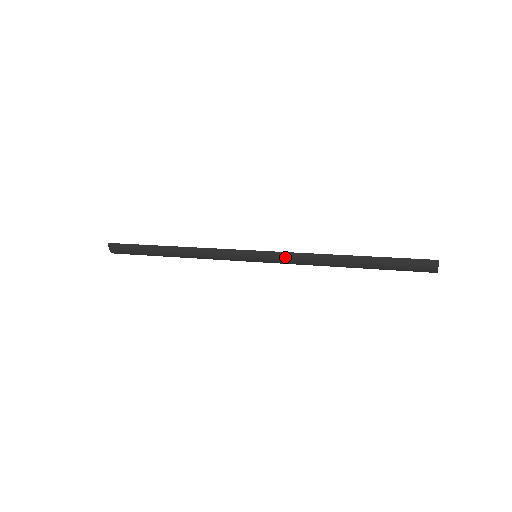
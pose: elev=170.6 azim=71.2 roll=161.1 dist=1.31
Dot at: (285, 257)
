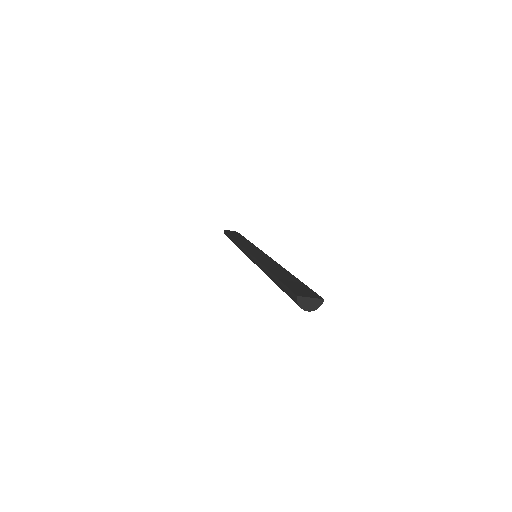
Dot at: (254, 262)
